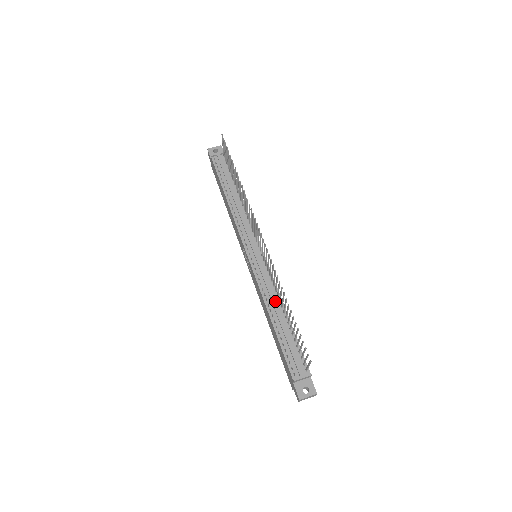
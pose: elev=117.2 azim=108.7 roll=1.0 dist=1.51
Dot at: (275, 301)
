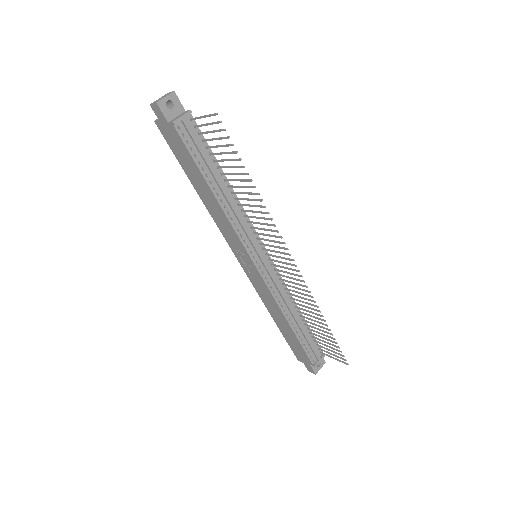
Dot at: (291, 305)
